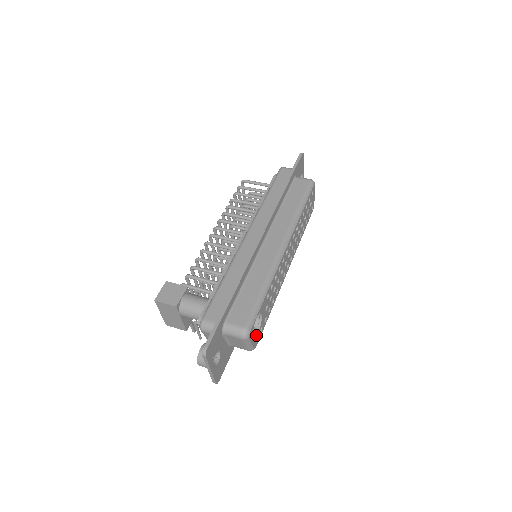
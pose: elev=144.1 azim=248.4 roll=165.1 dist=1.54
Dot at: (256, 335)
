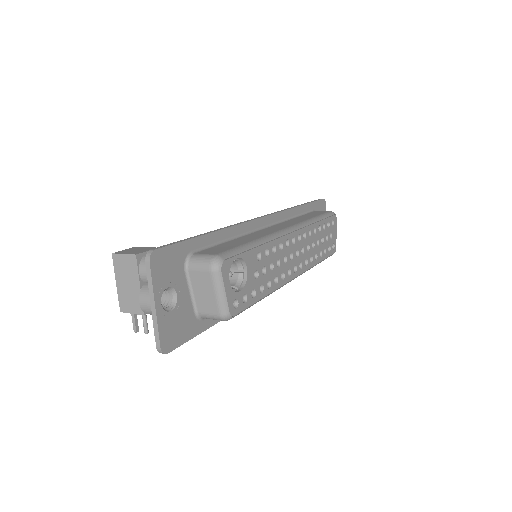
Dot at: (235, 292)
